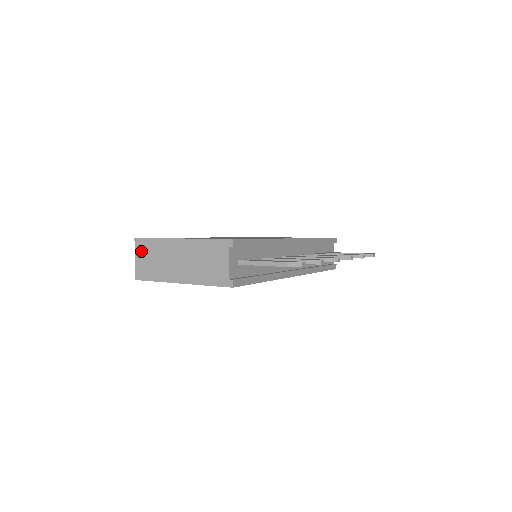
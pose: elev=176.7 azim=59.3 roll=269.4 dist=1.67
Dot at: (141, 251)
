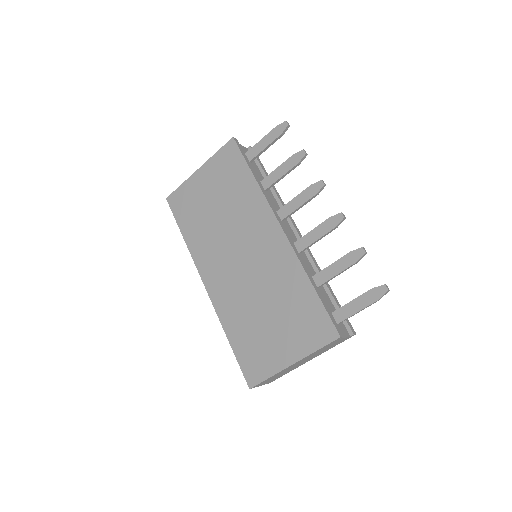
Dot at: occluded
